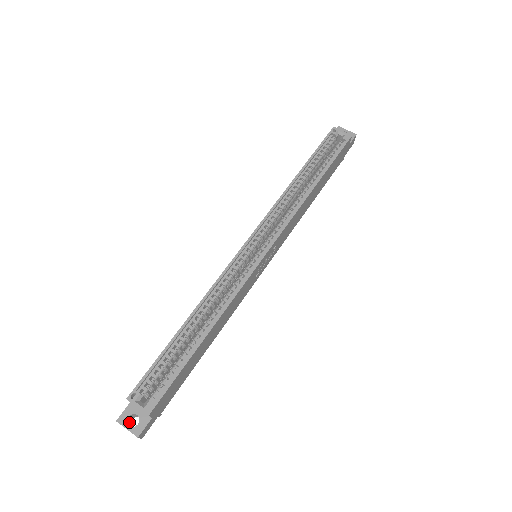
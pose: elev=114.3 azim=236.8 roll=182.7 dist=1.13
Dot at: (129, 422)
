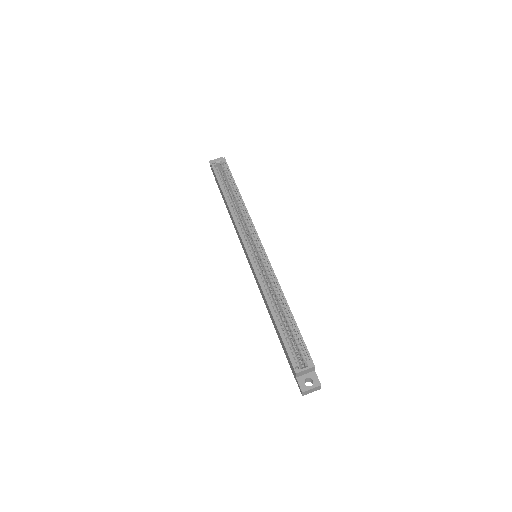
Dot at: occluded
